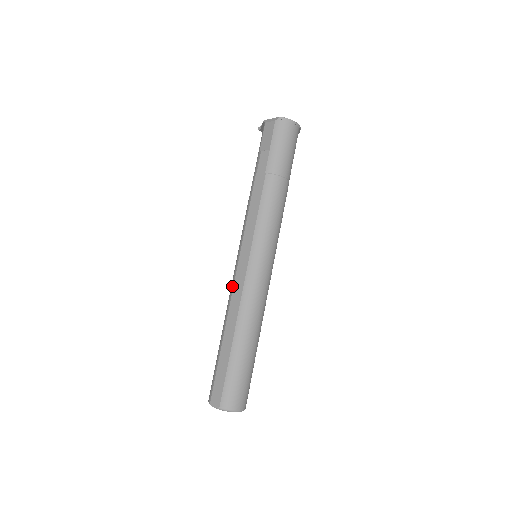
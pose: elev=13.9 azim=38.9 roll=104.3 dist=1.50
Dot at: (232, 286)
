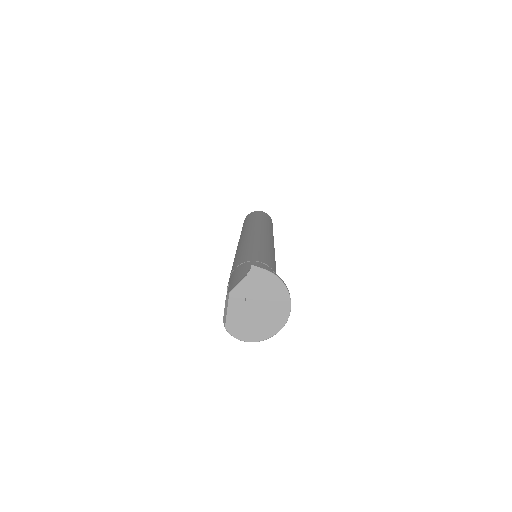
Dot at: (239, 239)
